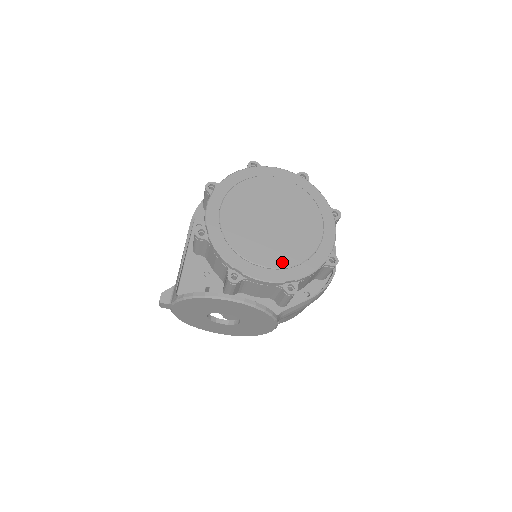
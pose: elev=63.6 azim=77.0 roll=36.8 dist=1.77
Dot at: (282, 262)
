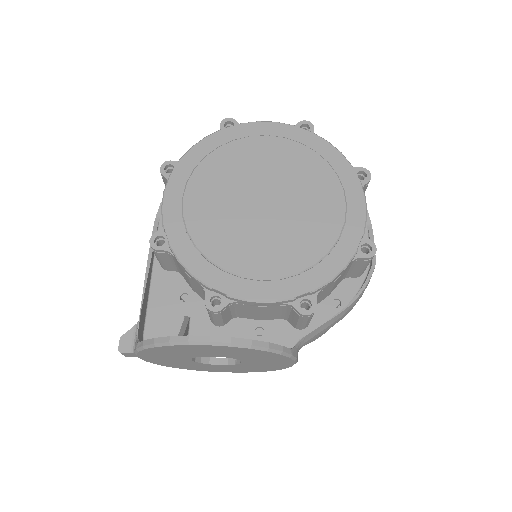
Dot at: (286, 267)
